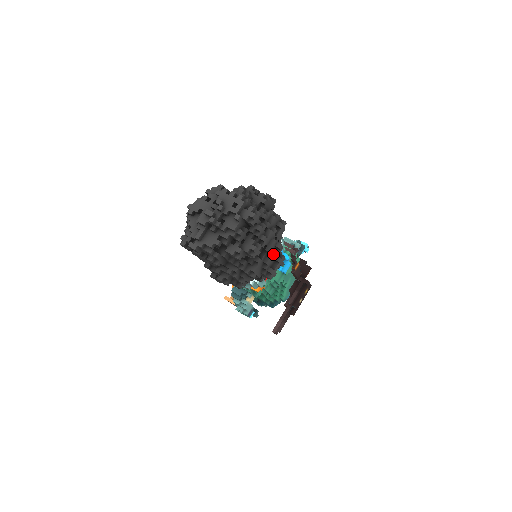
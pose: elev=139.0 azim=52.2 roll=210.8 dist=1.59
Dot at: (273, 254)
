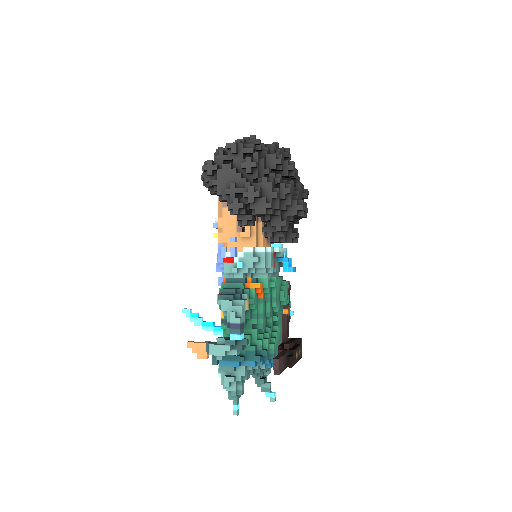
Dot at: (301, 196)
